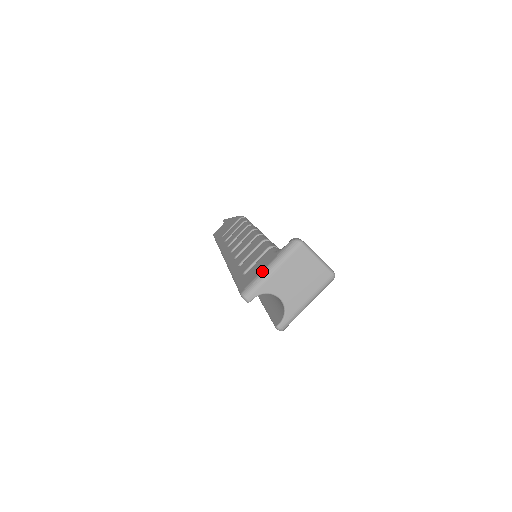
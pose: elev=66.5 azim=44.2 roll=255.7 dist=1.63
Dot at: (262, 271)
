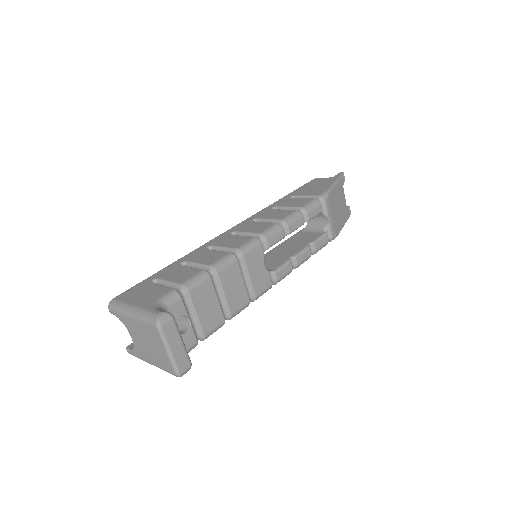
Dot at: (129, 305)
